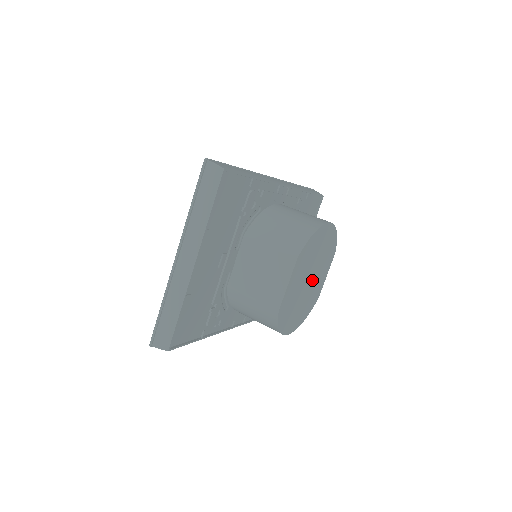
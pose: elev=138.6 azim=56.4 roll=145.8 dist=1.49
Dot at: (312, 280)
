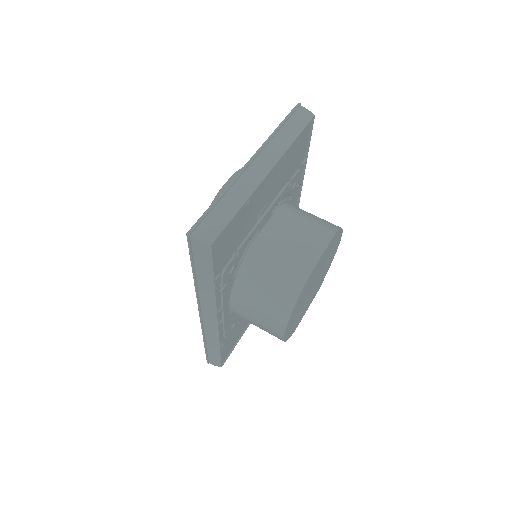
Dot at: (311, 291)
